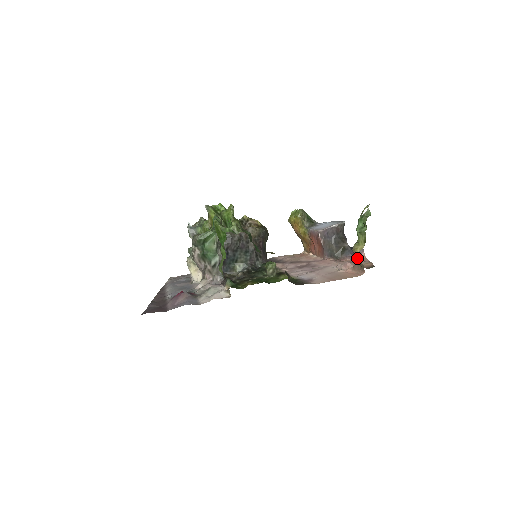
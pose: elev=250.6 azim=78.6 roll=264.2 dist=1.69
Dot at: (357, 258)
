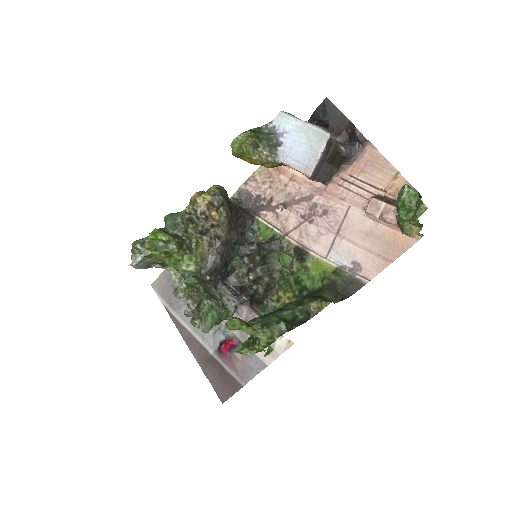
Dot at: occluded
